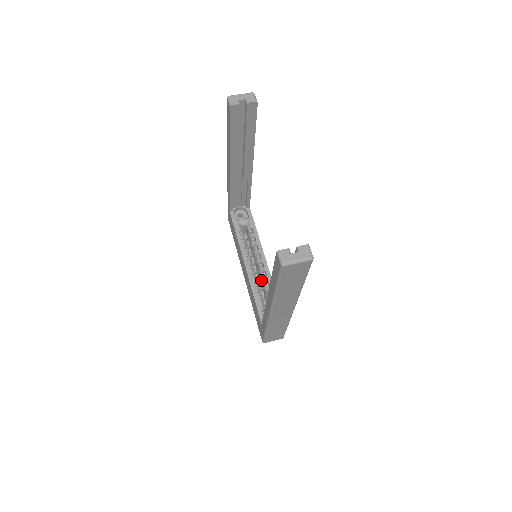
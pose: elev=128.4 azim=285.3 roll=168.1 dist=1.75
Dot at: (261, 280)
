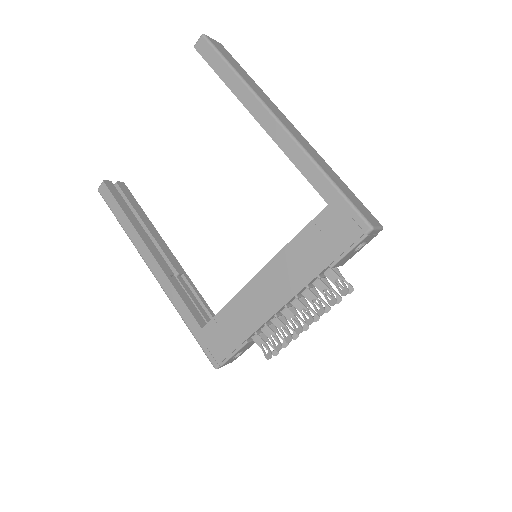
Dot at: occluded
